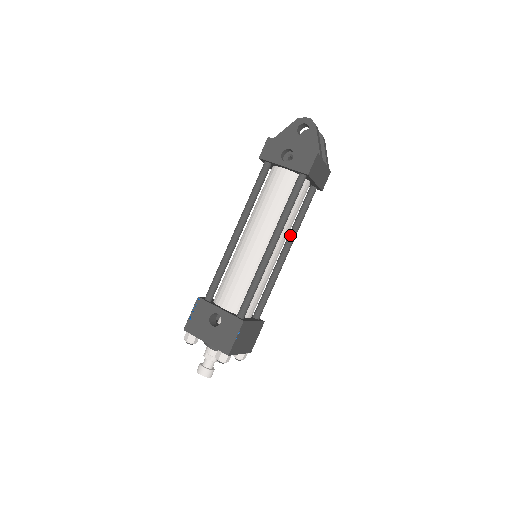
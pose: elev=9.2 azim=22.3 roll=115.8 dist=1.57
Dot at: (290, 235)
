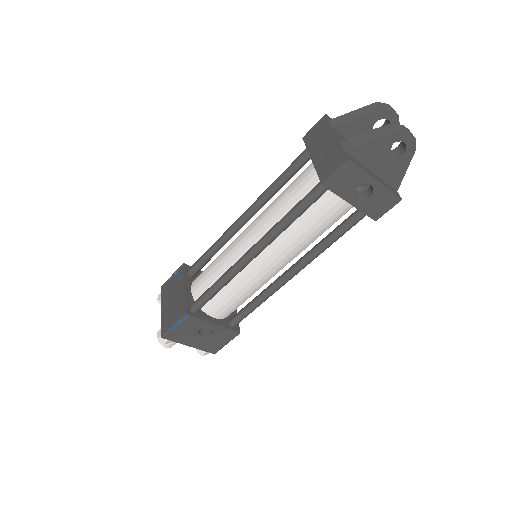
Dot at: occluded
